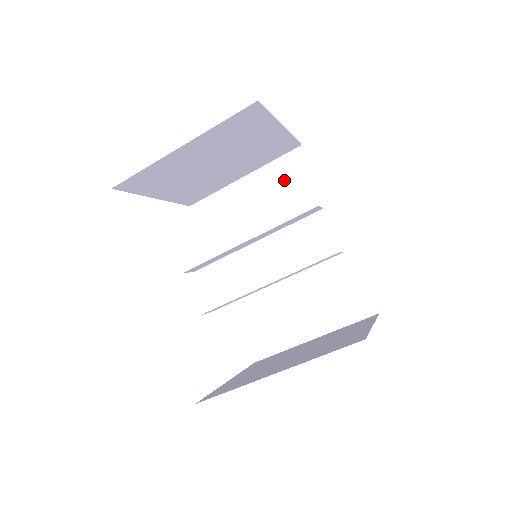
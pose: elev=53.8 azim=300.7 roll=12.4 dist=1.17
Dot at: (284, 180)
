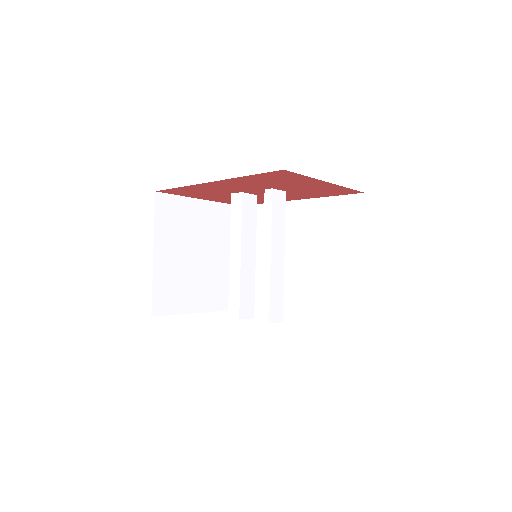
Dot at: occluded
